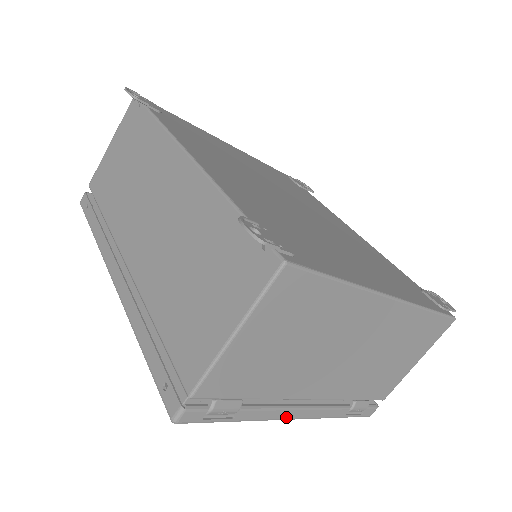
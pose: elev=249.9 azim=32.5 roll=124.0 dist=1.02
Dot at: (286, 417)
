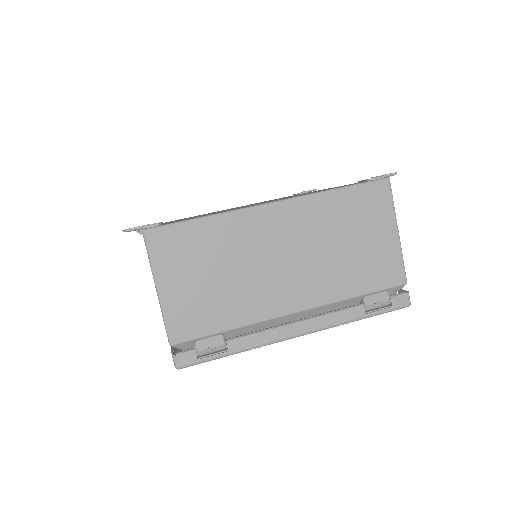
Dot at: (286, 336)
